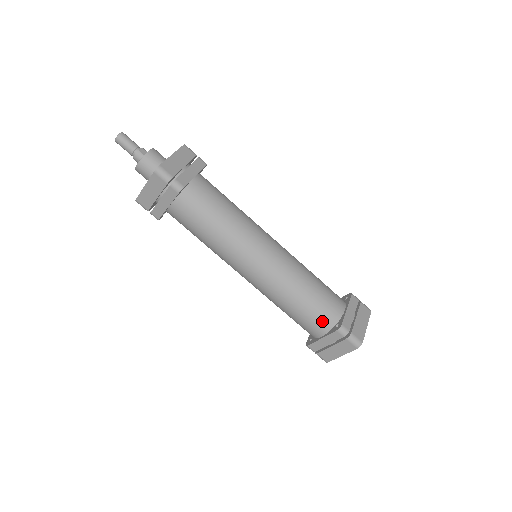
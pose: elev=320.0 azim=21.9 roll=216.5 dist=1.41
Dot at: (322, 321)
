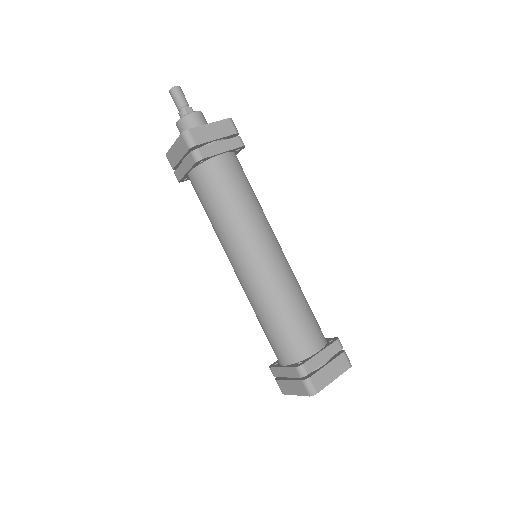
Dot at: (288, 350)
